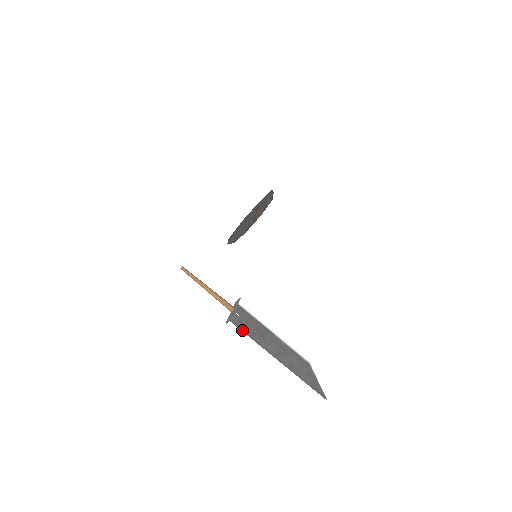
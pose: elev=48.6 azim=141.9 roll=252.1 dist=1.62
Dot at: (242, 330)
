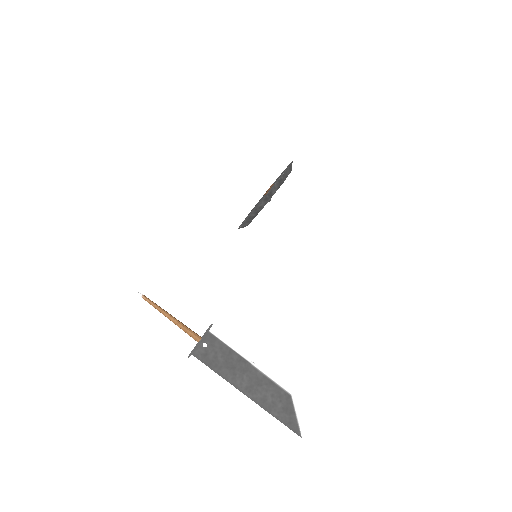
Dot at: (206, 365)
